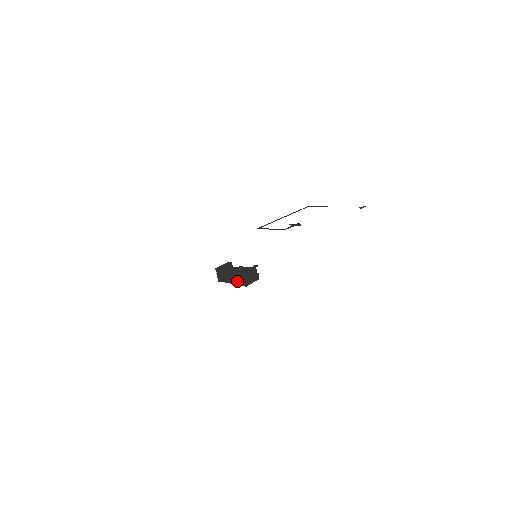
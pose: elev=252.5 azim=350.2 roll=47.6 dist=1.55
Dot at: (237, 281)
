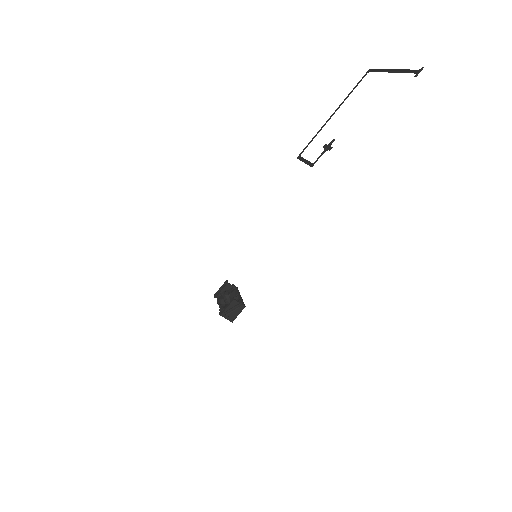
Dot at: occluded
